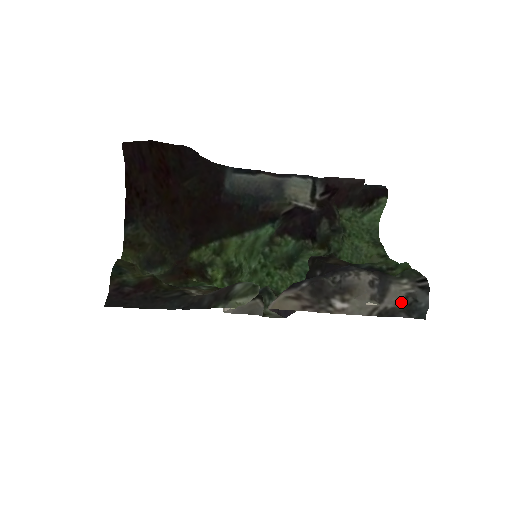
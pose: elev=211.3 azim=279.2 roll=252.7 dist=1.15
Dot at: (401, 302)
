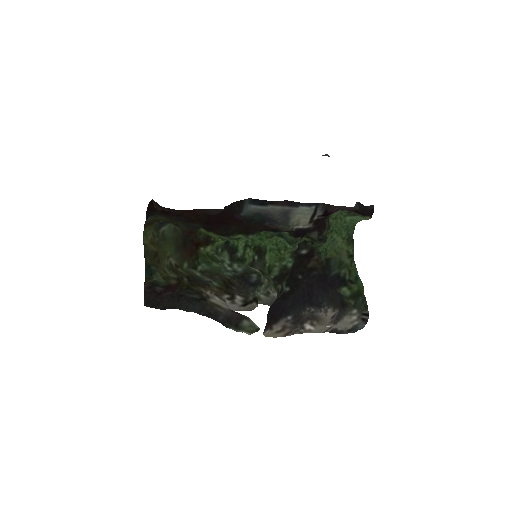
Dot at: occluded
